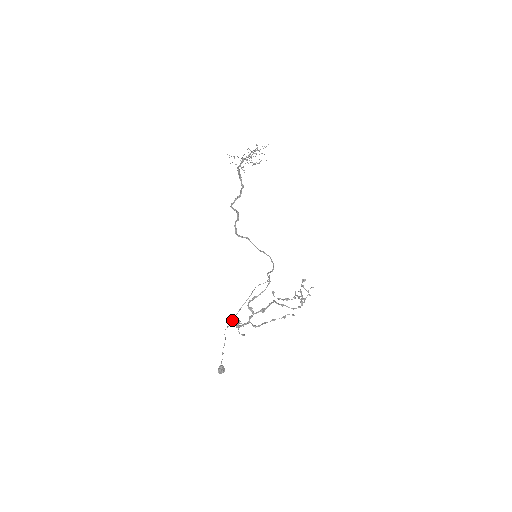
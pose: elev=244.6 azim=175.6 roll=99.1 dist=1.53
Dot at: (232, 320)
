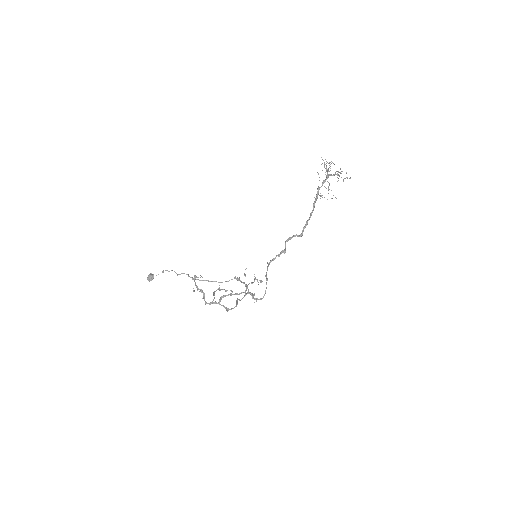
Dot at: (197, 279)
